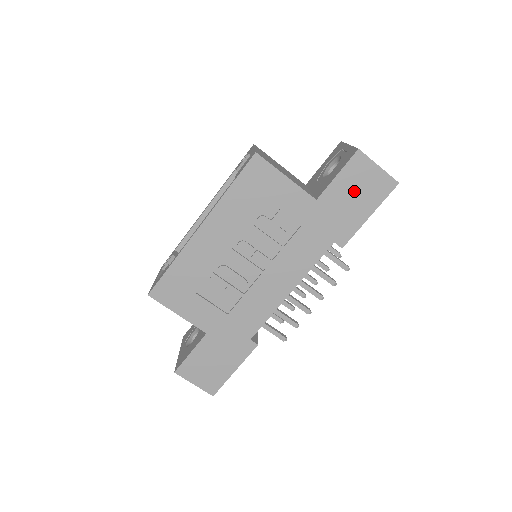
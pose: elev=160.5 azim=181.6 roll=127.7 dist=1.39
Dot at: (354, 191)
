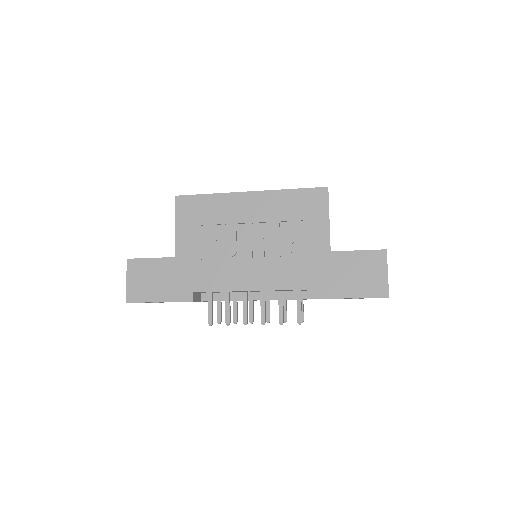
Dot at: (358, 271)
